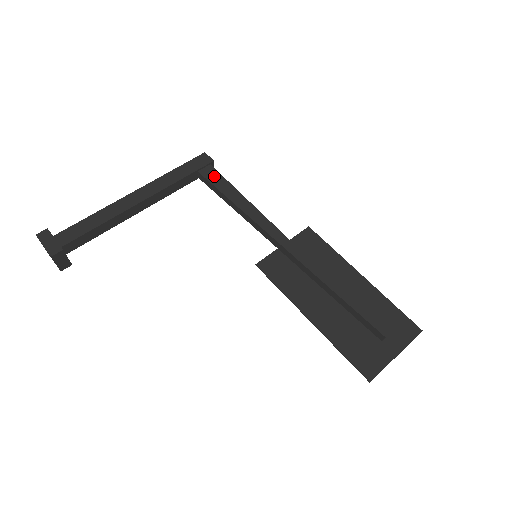
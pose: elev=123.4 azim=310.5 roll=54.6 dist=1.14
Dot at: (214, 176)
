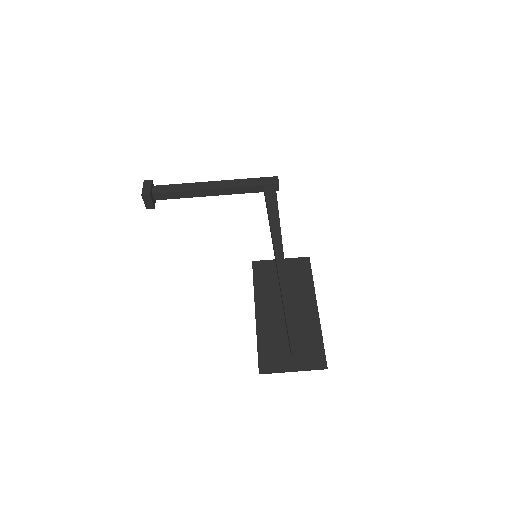
Dot at: (271, 194)
